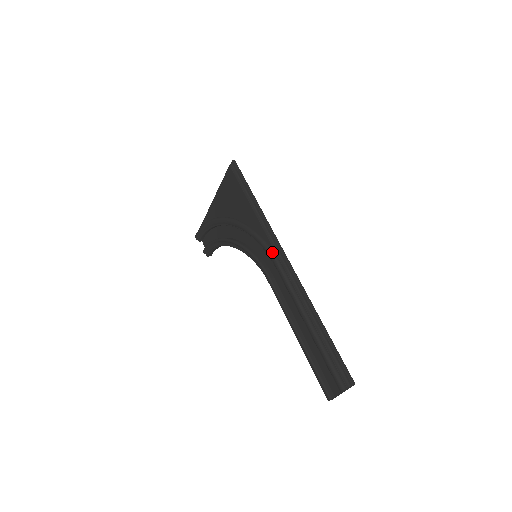
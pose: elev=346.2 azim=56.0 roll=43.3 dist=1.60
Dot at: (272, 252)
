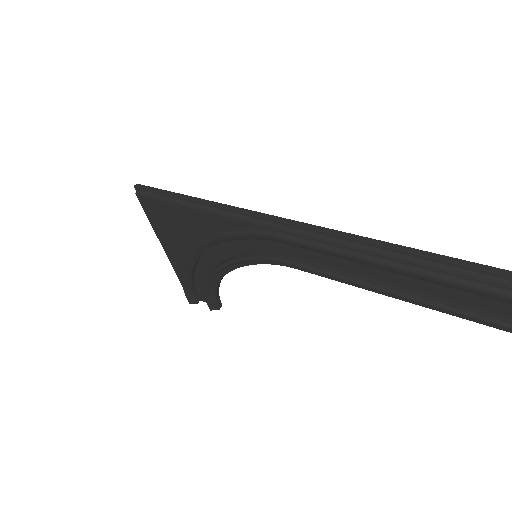
Dot at: (264, 231)
